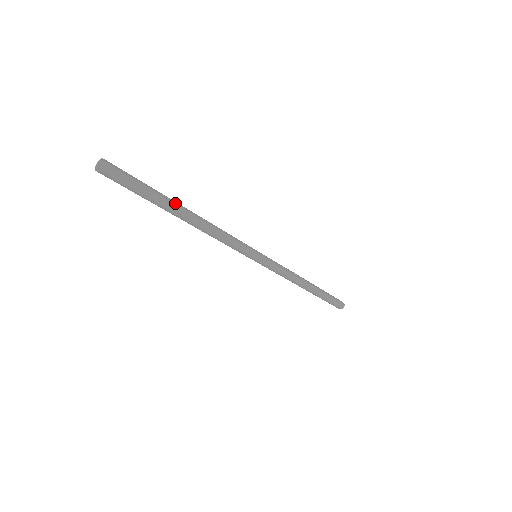
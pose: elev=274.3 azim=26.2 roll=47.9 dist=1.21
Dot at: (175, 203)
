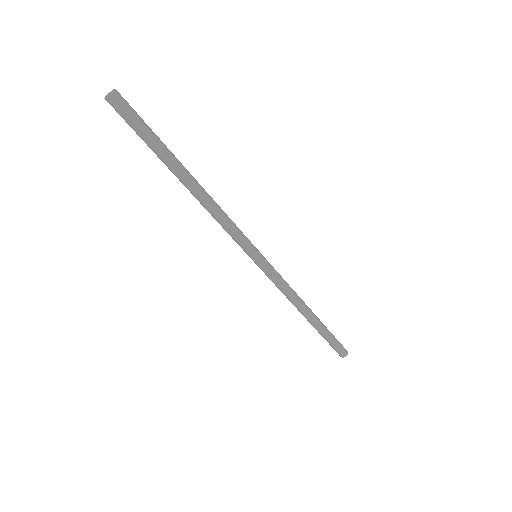
Dot at: (177, 165)
